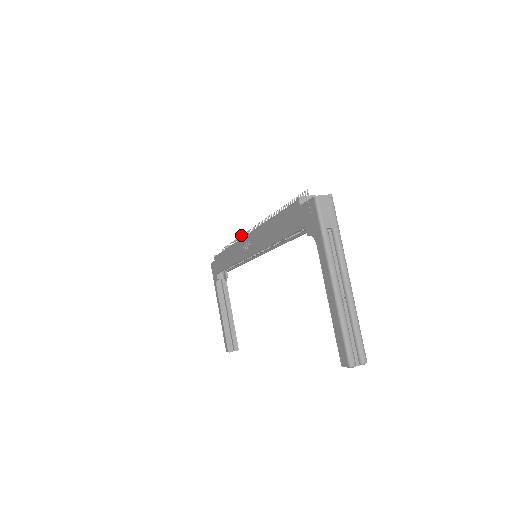
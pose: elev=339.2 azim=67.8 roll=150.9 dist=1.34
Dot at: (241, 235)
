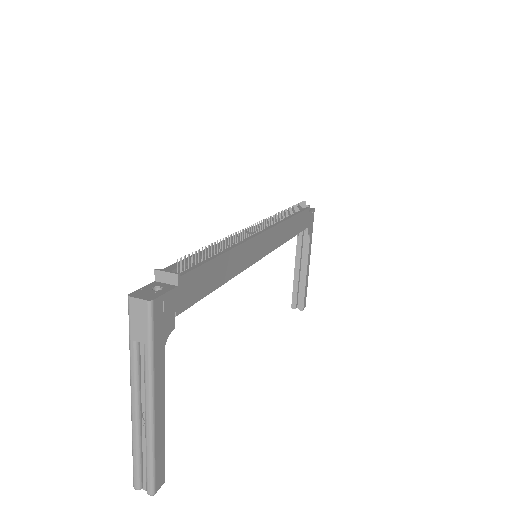
Dot at: occluded
